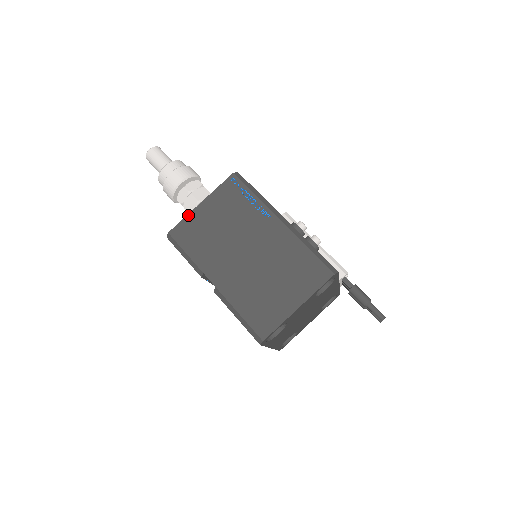
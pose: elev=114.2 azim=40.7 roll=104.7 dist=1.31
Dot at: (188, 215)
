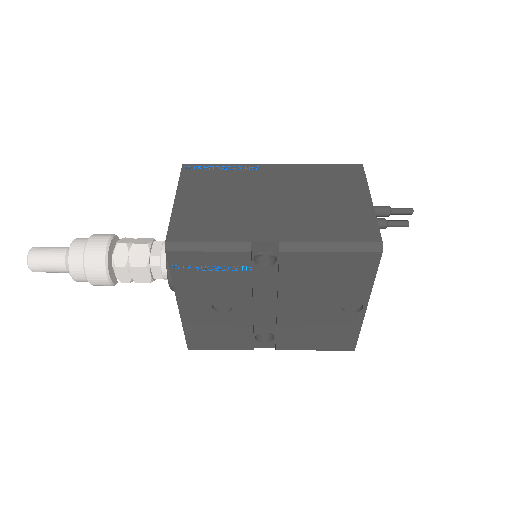
Dot at: (172, 215)
